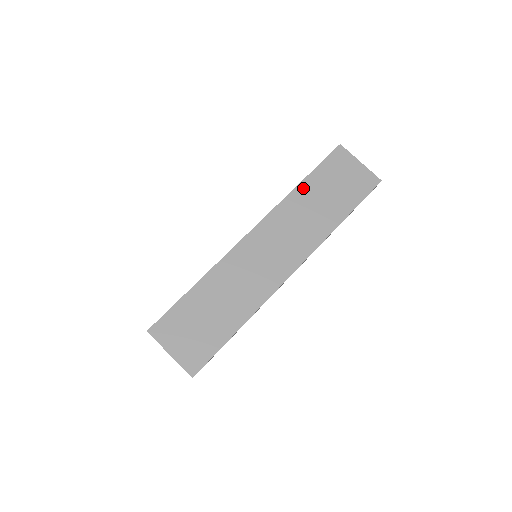
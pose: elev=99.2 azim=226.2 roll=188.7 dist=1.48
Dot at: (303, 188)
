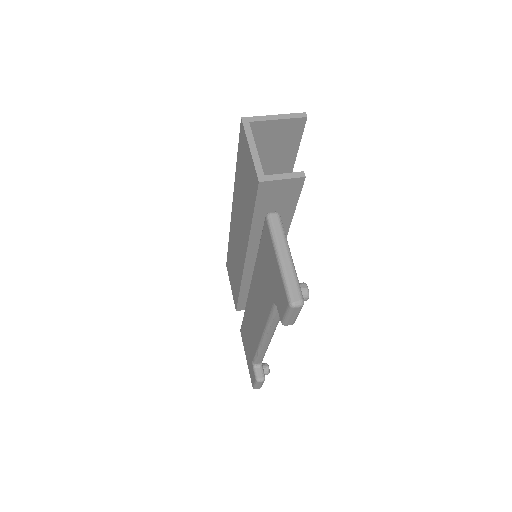
Dot at: occluded
